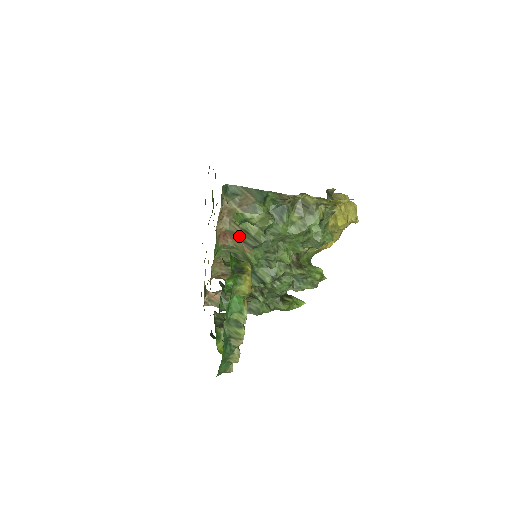
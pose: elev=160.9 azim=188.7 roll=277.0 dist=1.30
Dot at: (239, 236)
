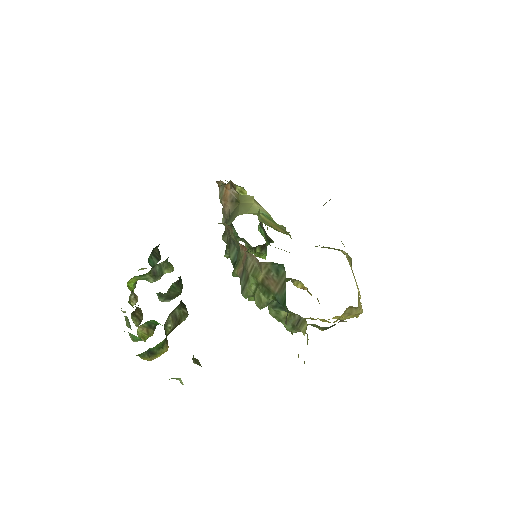
Dot at: (245, 268)
